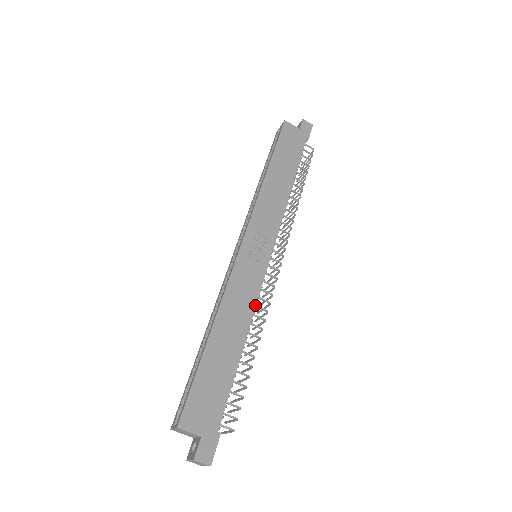
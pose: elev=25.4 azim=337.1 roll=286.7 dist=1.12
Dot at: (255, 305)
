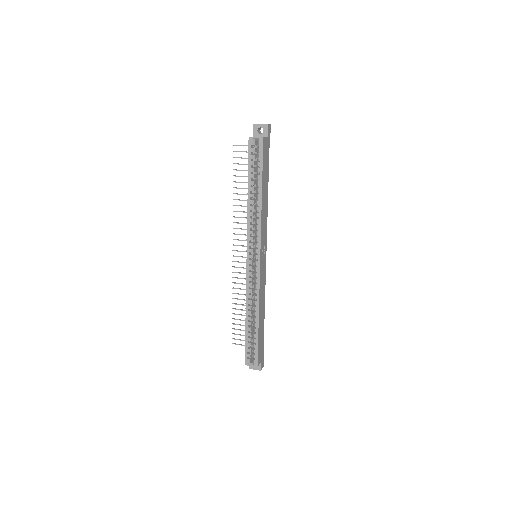
Dot at: occluded
